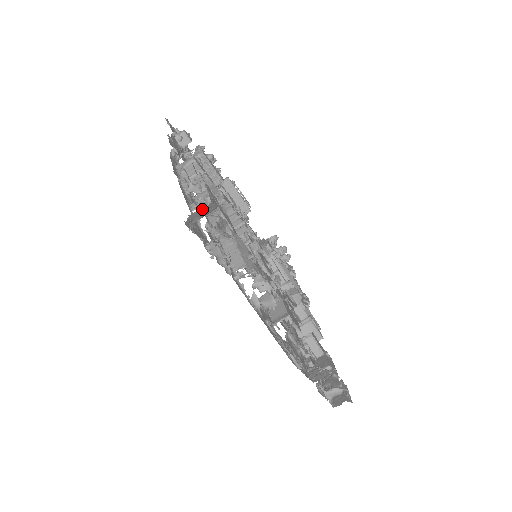
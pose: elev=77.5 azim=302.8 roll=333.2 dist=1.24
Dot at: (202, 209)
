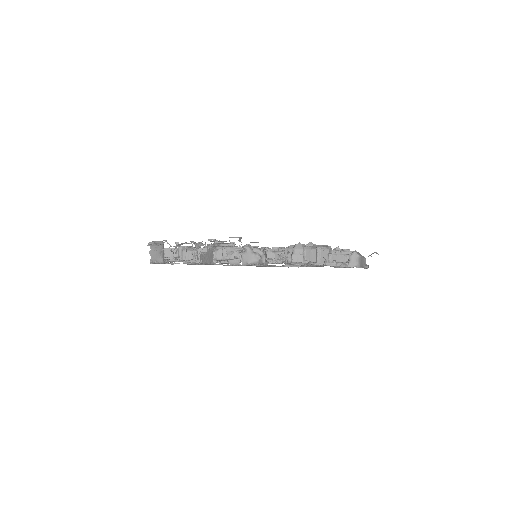
Dot at: (151, 251)
